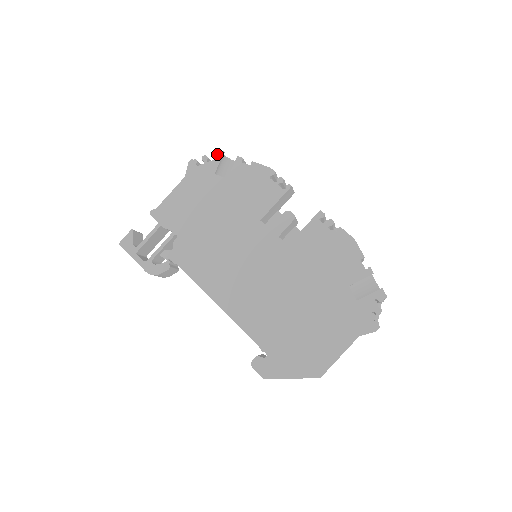
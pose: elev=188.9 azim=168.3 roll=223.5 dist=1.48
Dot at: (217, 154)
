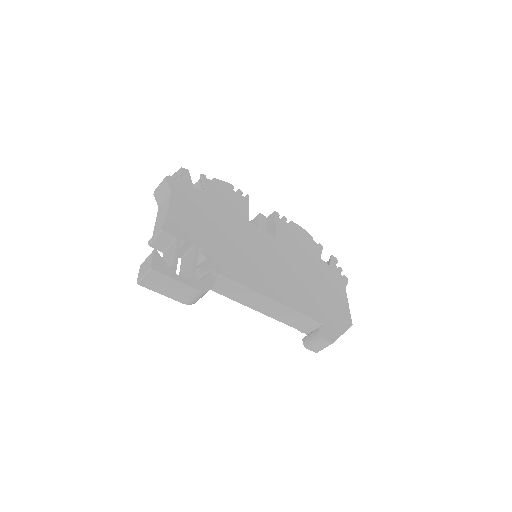
Dot at: (185, 171)
